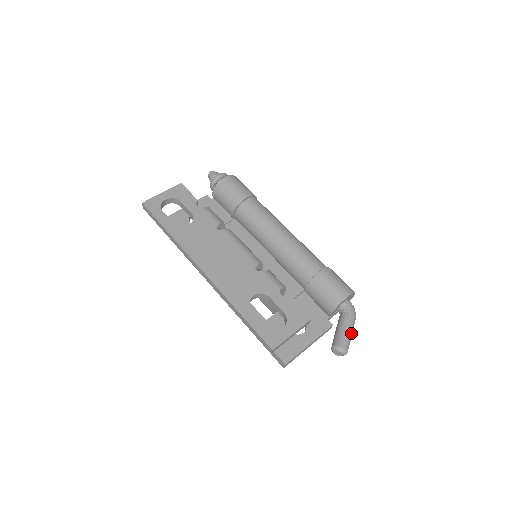
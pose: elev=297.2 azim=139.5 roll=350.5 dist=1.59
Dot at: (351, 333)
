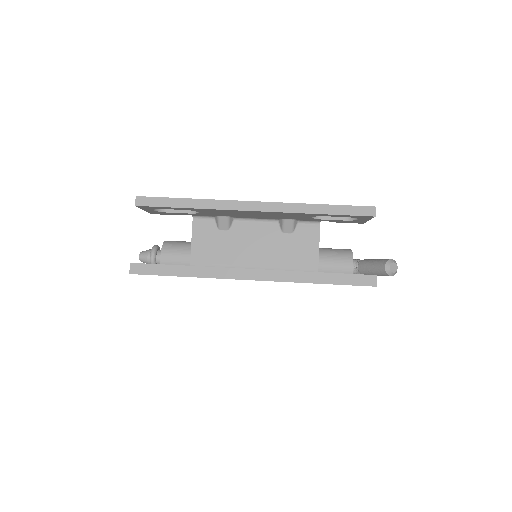
Dot at: occluded
